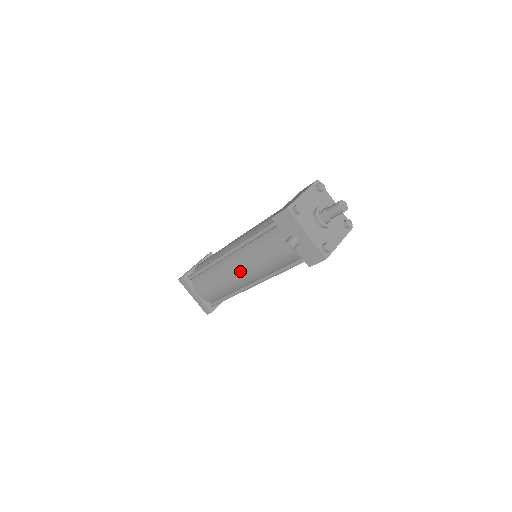
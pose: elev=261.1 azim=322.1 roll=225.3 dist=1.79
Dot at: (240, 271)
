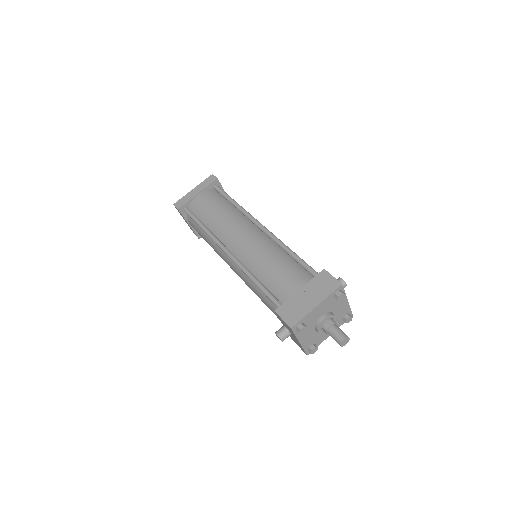
Dot at: (234, 271)
